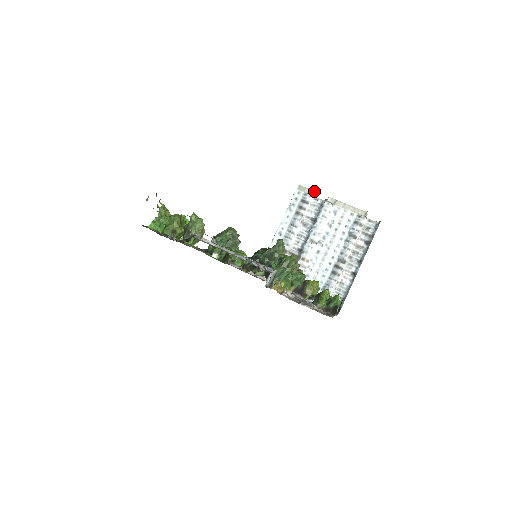
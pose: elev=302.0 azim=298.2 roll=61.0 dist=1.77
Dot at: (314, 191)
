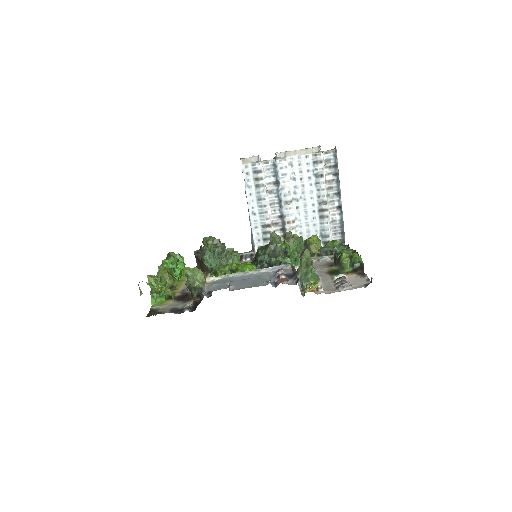
Dot at: (259, 156)
